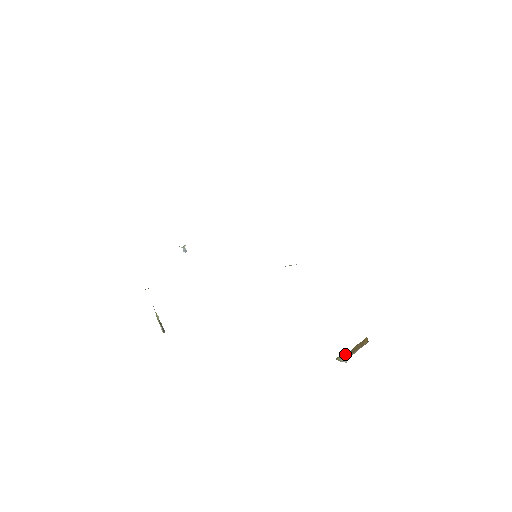
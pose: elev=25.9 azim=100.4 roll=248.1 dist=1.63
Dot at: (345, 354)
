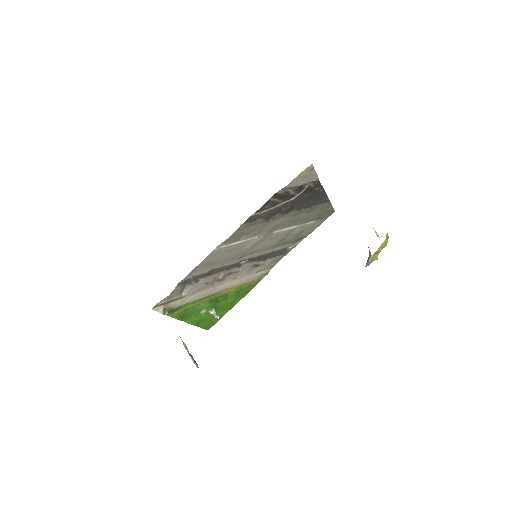
Dot at: occluded
